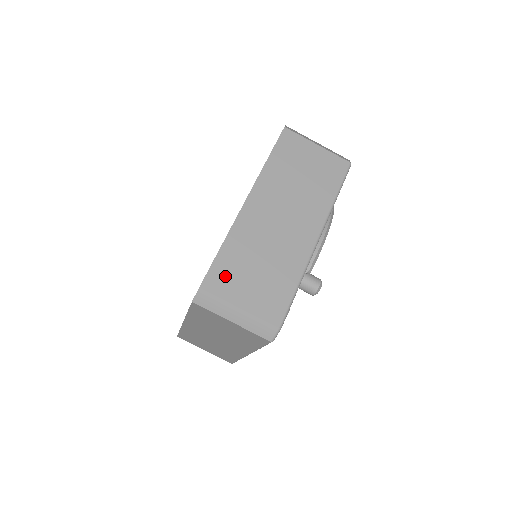
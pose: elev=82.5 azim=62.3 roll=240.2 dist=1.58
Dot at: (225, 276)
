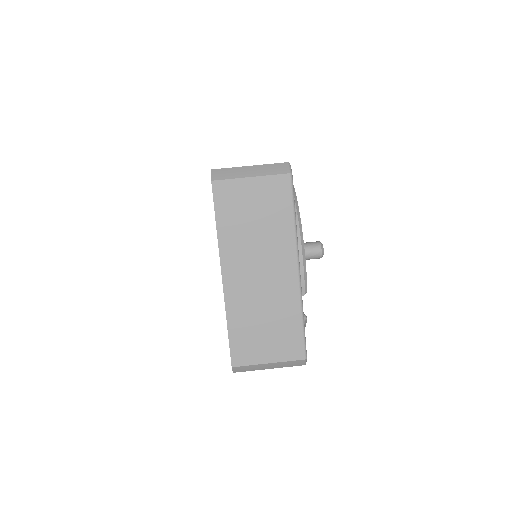
Dot at: (244, 348)
